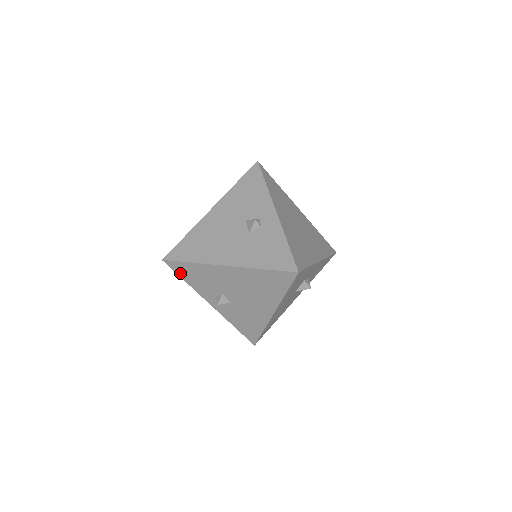
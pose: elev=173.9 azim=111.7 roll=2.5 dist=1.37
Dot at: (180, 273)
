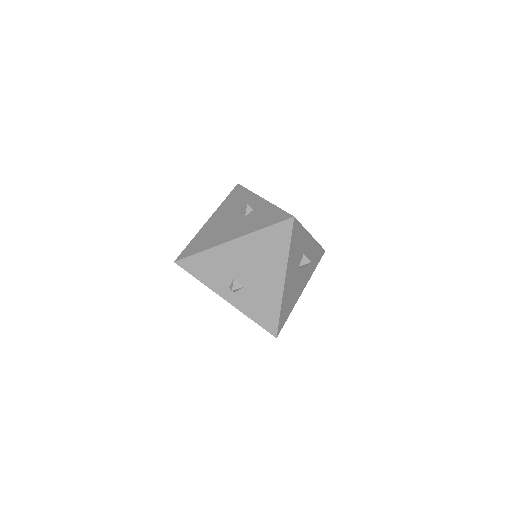
Dot at: (192, 271)
